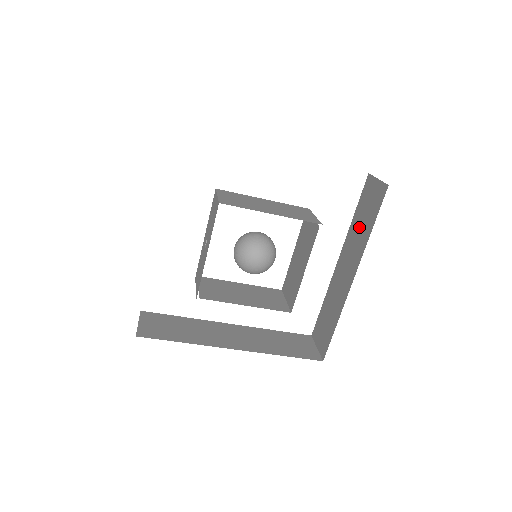
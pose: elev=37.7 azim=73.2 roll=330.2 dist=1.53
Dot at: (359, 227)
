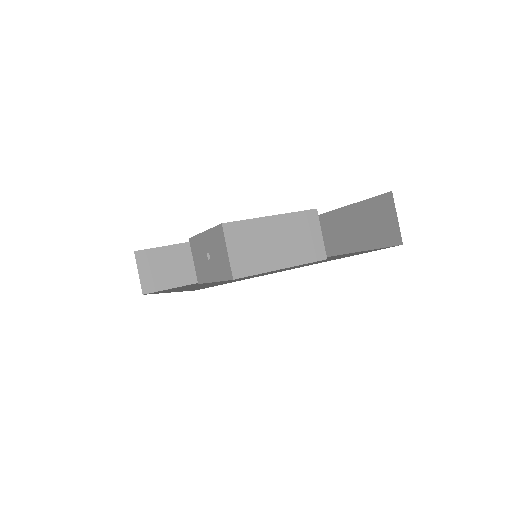
Dot at: (360, 224)
